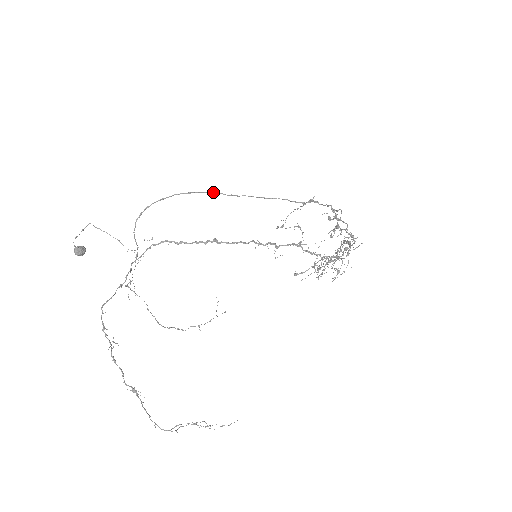
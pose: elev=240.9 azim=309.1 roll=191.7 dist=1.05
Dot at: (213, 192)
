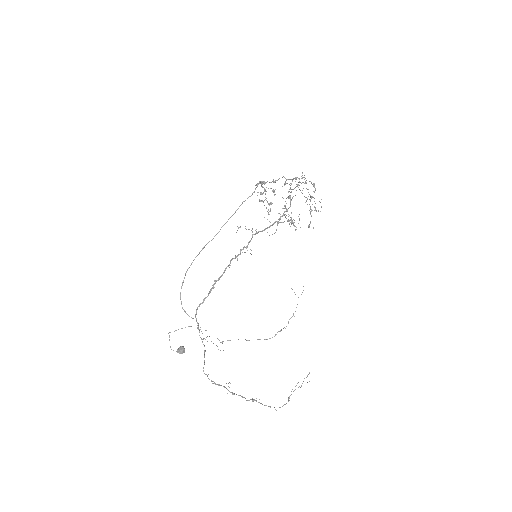
Dot at: (203, 248)
